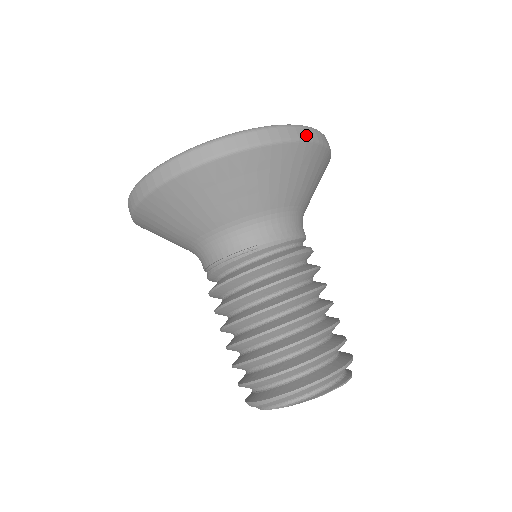
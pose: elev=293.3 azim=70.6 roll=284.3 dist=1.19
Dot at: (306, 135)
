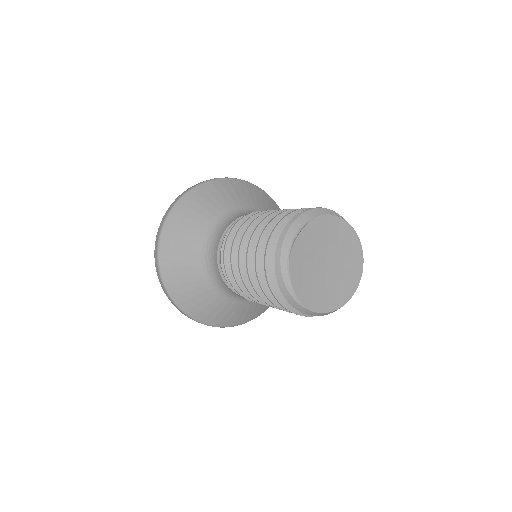
Dot at: occluded
